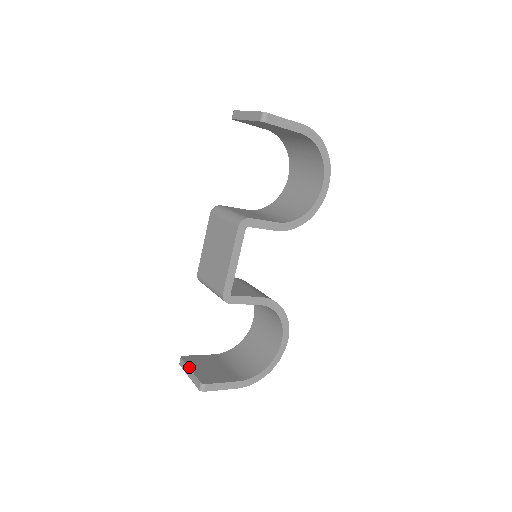
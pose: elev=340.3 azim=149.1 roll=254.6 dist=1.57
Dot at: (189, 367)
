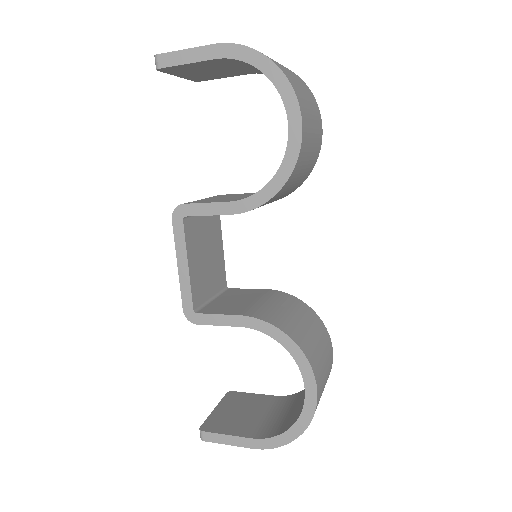
Dot at: (217, 406)
